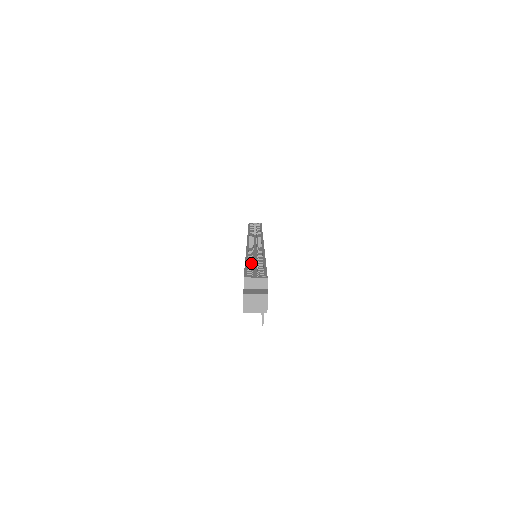
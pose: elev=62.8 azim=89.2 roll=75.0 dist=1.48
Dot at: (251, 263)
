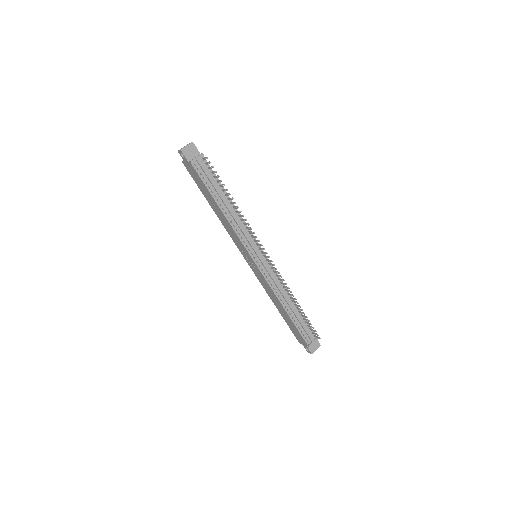
Dot at: occluded
